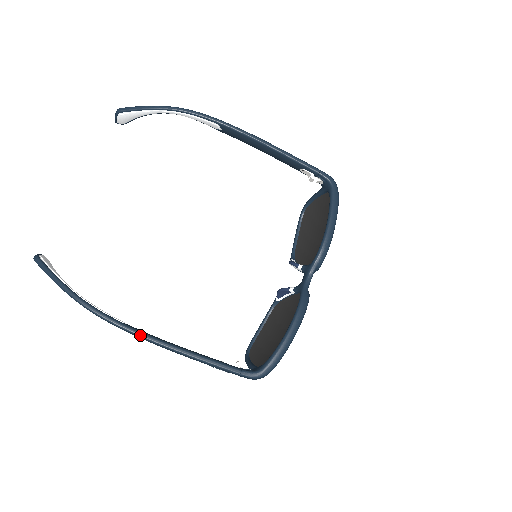
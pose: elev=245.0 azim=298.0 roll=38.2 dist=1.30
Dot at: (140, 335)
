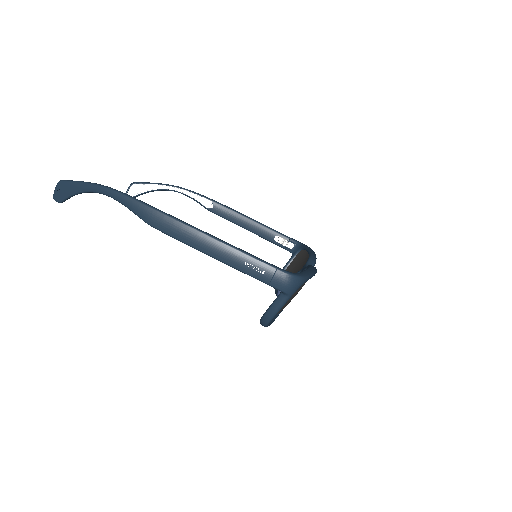
Dot at: (174, 217)
